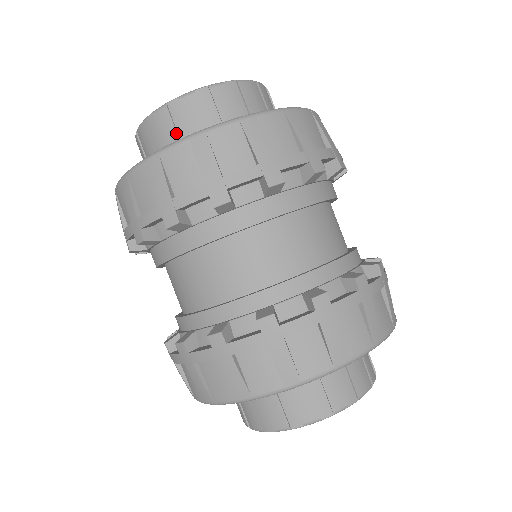
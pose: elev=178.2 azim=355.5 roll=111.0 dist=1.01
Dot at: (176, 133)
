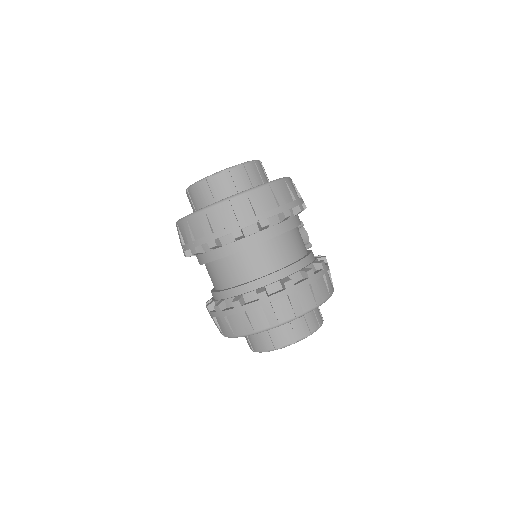
Dot at: (192, 204)
